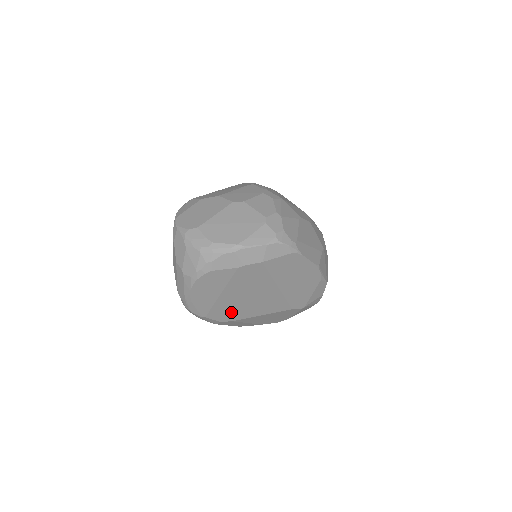
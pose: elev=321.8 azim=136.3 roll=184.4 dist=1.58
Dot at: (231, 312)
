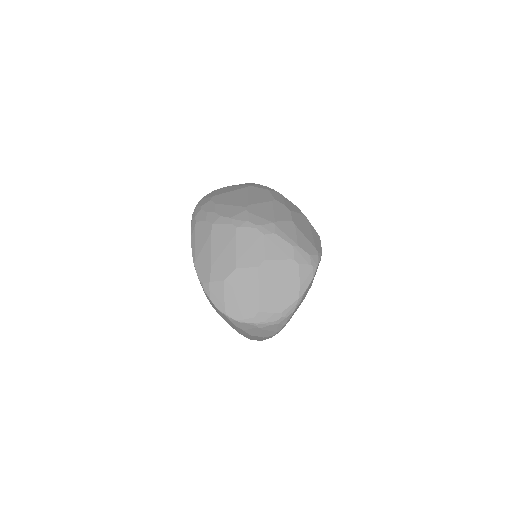
Dot at: occluded
